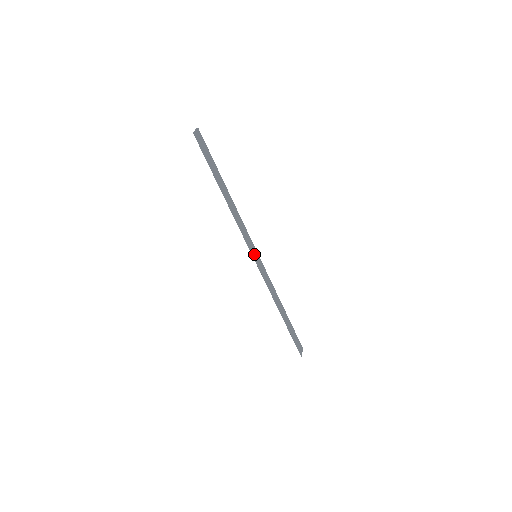
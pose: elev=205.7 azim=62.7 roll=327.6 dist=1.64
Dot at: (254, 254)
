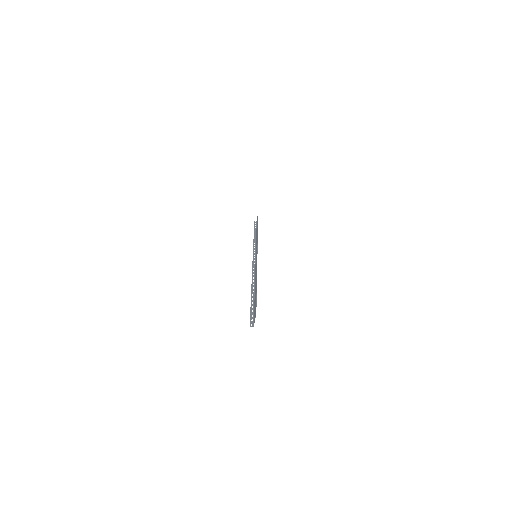
Dot at: (256, 253)
